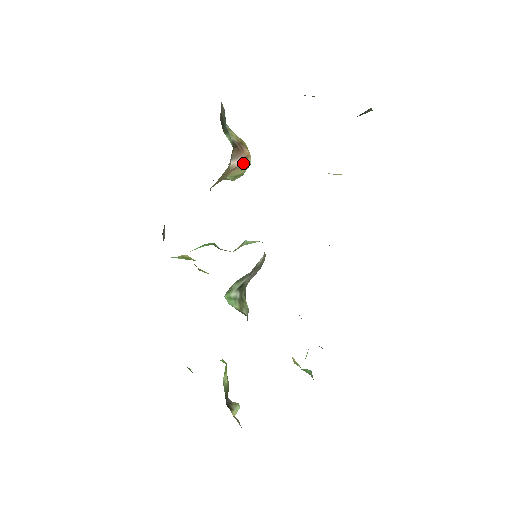
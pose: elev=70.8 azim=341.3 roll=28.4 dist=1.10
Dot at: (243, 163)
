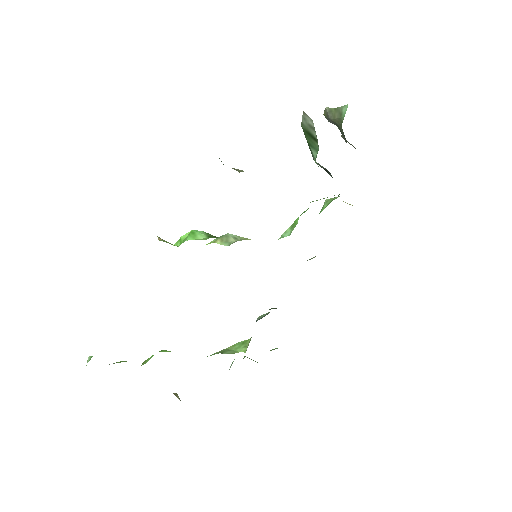
Dot at: occluded
